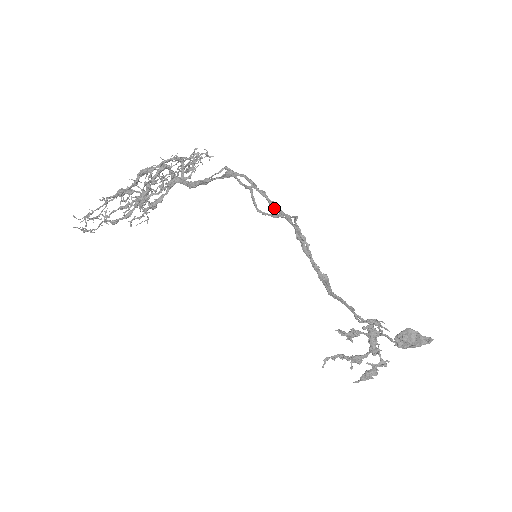
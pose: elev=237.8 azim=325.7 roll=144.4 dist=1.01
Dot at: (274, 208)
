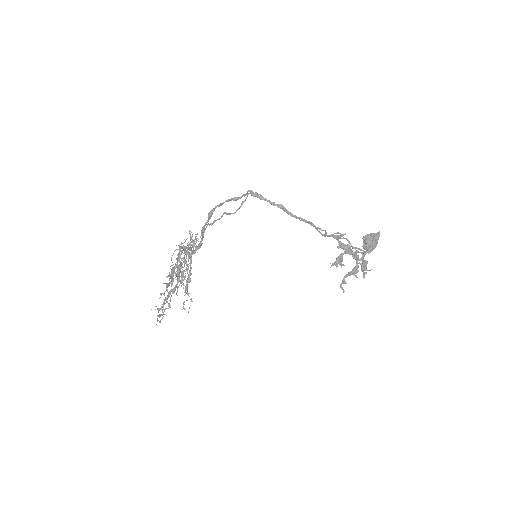
Dot at: (237, 199)
